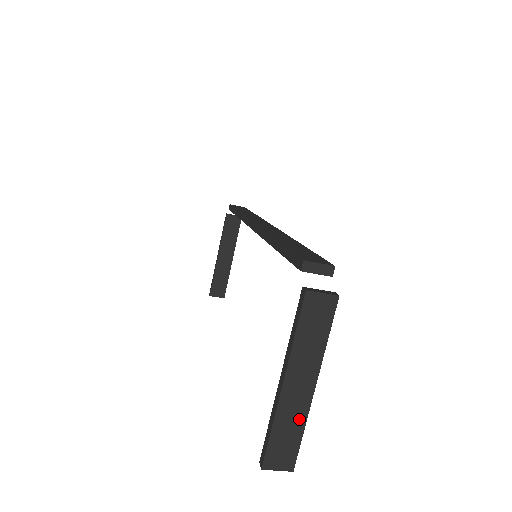
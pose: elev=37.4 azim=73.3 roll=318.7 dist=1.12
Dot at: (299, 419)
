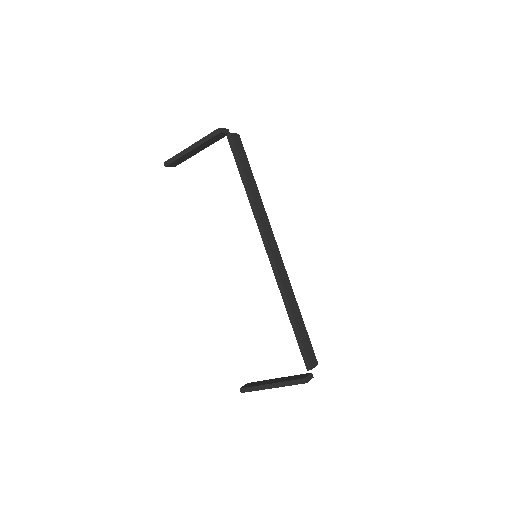
Dot at: occluded
